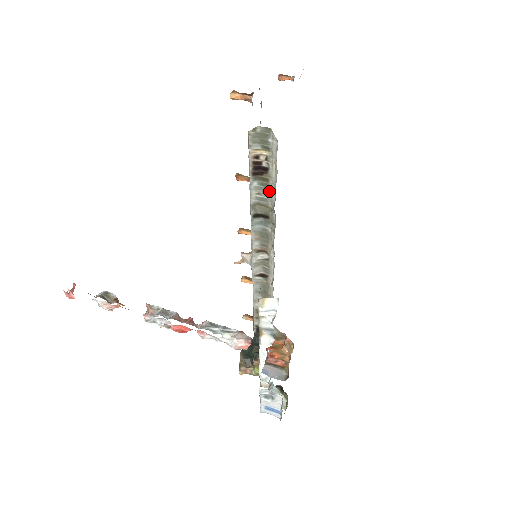
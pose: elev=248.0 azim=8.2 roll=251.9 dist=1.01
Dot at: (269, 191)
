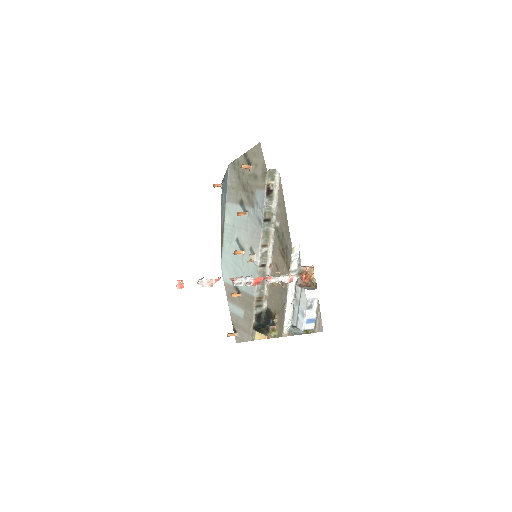
Dot at: (272, 203)
